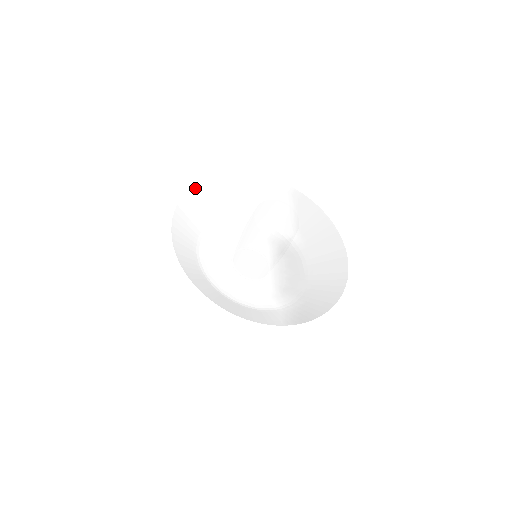
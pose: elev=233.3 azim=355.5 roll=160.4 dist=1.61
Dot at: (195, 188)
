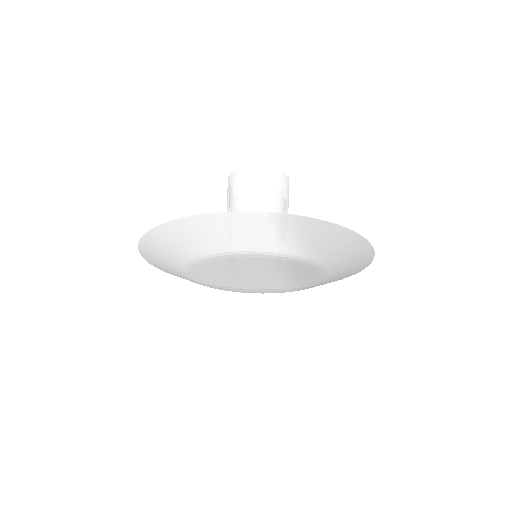
Dot at: (157, 230)
